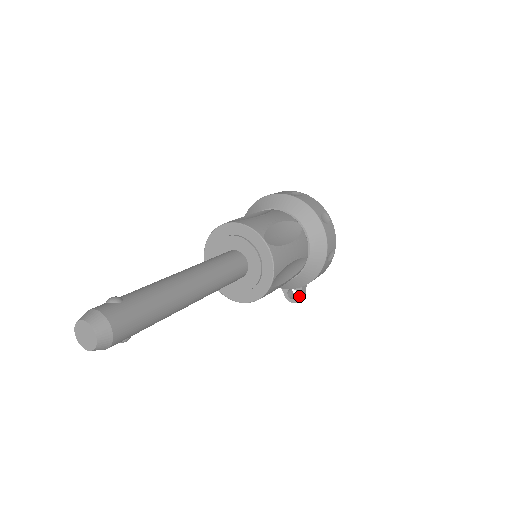
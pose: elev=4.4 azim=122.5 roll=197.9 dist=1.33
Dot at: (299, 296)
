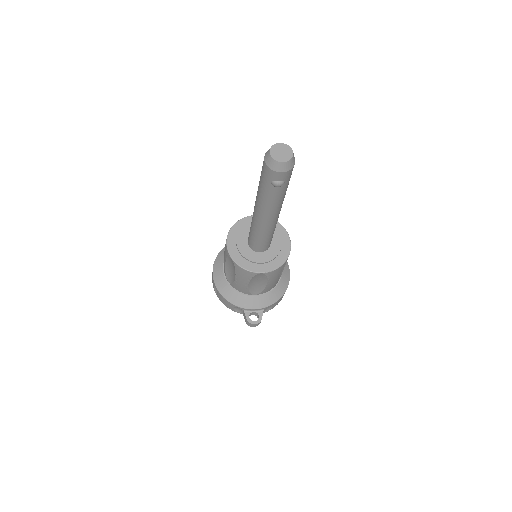
Dot at: (260, 318)
